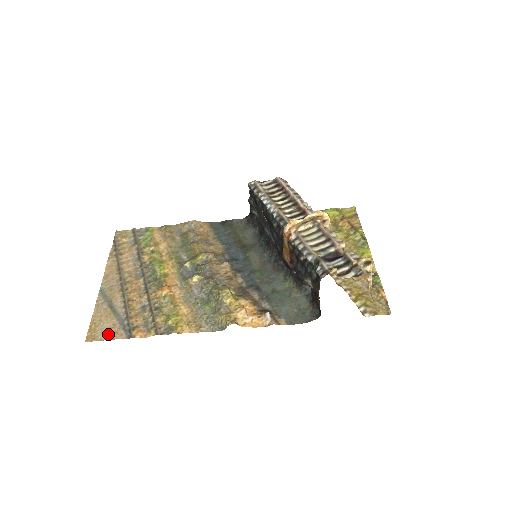
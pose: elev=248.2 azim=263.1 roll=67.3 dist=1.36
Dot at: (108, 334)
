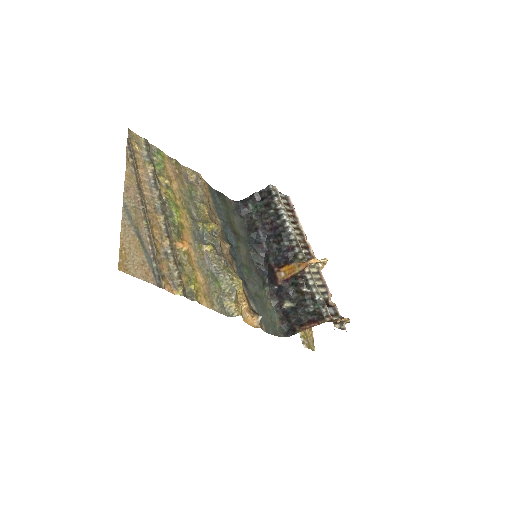
Dot at: (140, 271)
